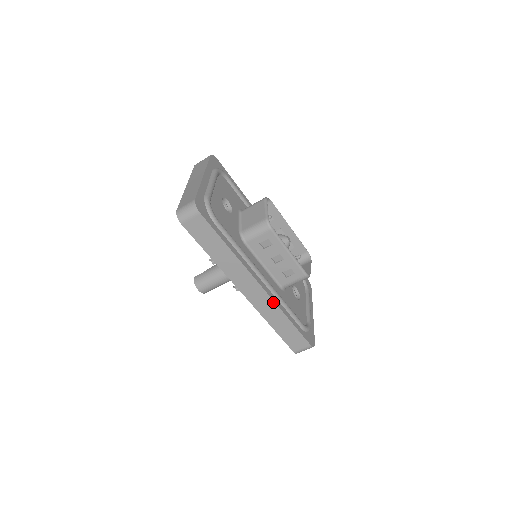
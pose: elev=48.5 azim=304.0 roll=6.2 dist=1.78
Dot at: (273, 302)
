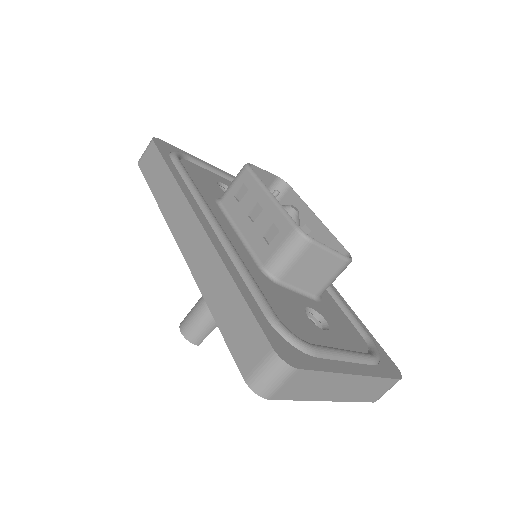
Dot at: (212, 246)
